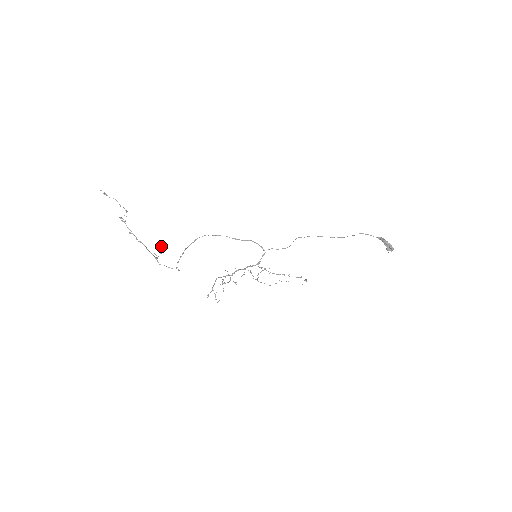
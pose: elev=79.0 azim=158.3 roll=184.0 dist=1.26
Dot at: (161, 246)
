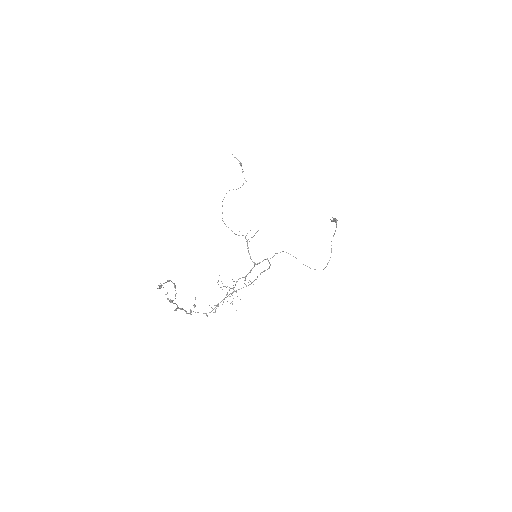
Dot at: occluded
